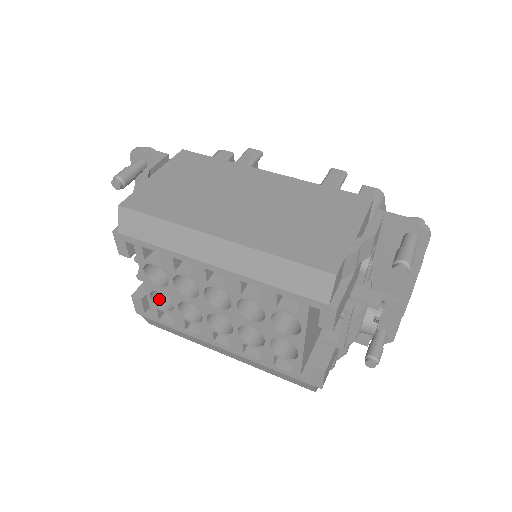
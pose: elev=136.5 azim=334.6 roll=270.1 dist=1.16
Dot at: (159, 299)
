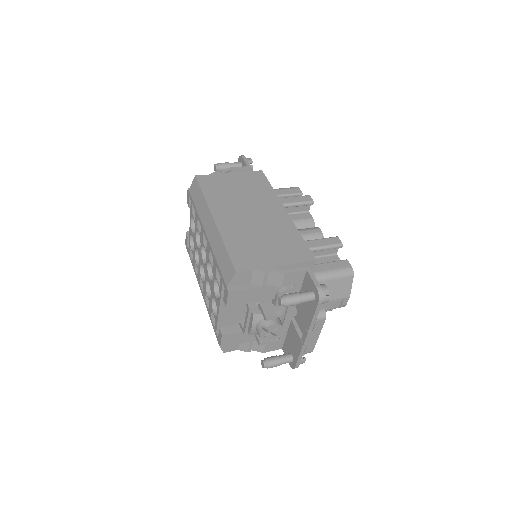
Dot at: occluded
